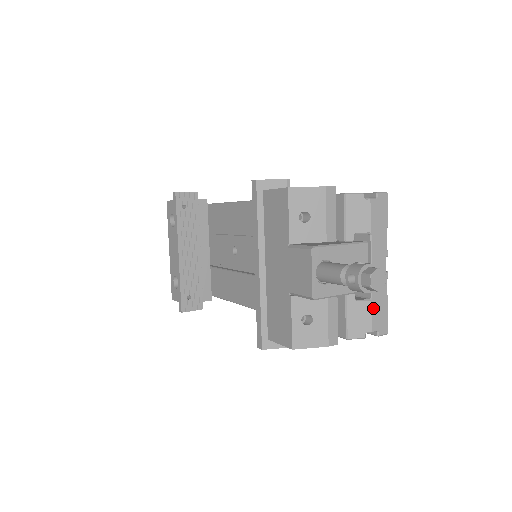
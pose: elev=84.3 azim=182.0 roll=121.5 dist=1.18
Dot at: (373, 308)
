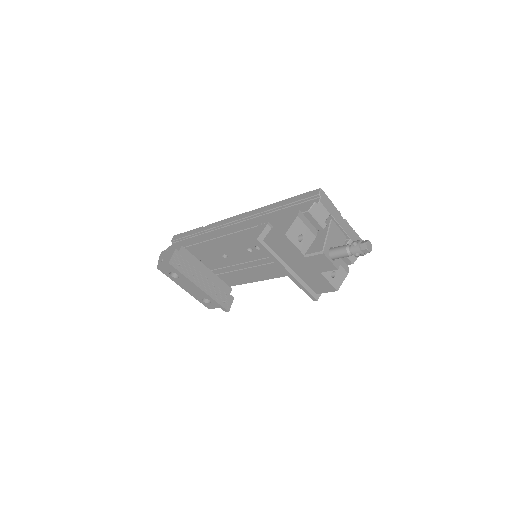
Dot at: occluded
